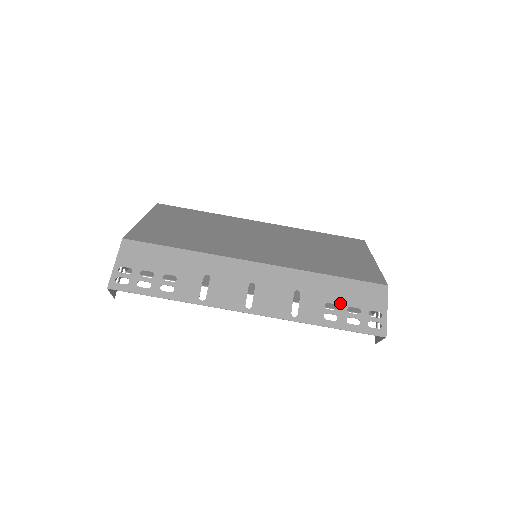
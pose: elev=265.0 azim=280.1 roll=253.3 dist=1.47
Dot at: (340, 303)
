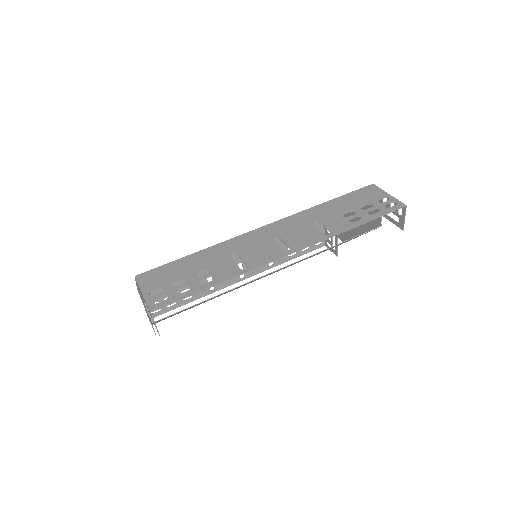
Dot at: (352, 209)
